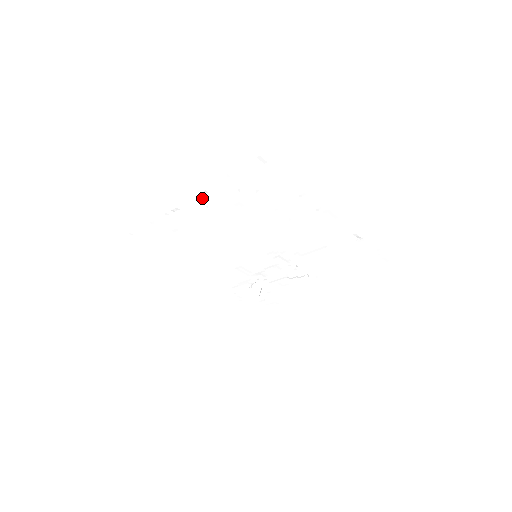
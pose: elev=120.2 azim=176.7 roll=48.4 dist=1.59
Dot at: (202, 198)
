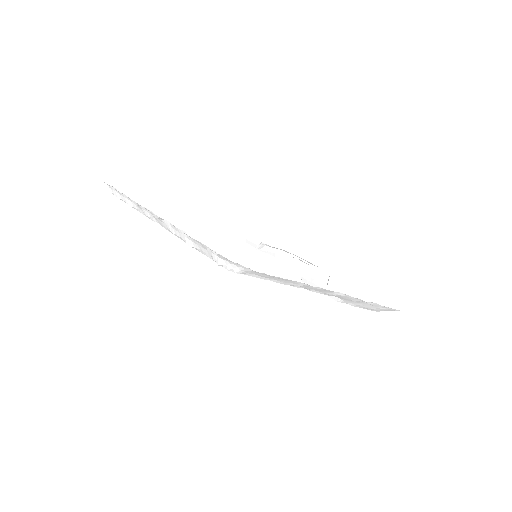
Dot at: (181, 232)
